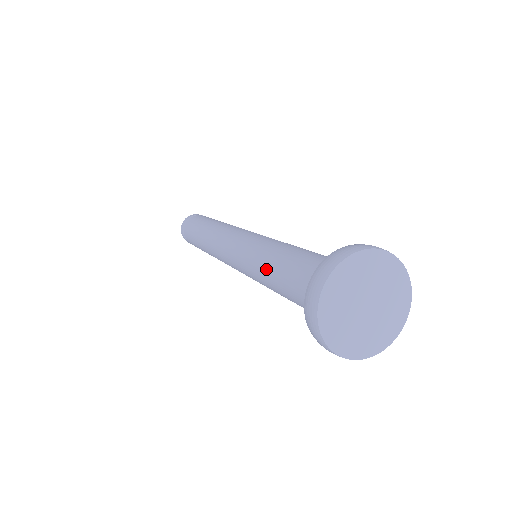
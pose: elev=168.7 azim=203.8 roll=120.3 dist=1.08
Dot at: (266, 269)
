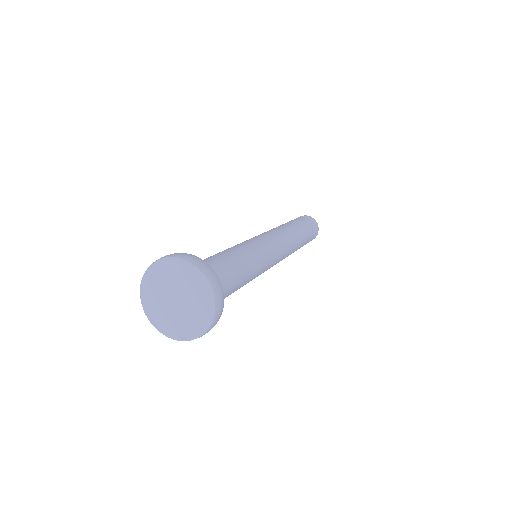
Dot at: occluded
